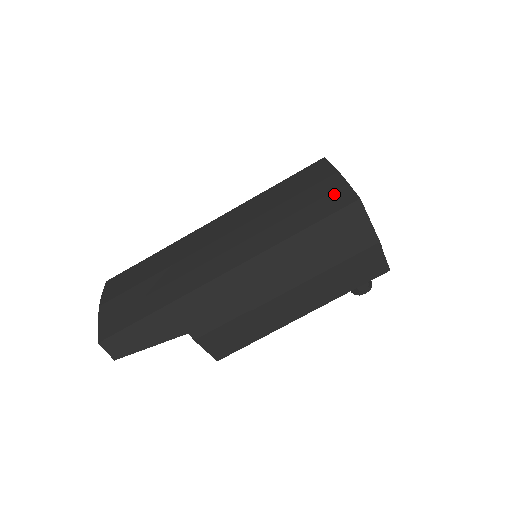
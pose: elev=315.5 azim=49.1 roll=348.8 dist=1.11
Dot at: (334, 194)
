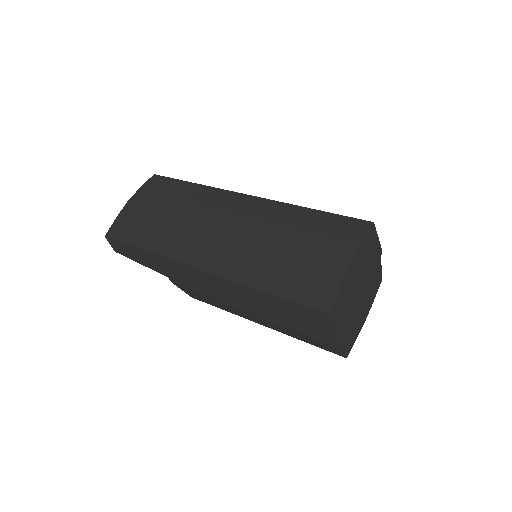
Dot at: (321, 285)
